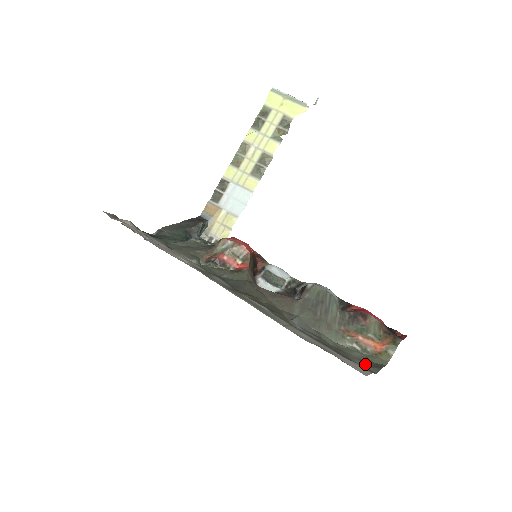
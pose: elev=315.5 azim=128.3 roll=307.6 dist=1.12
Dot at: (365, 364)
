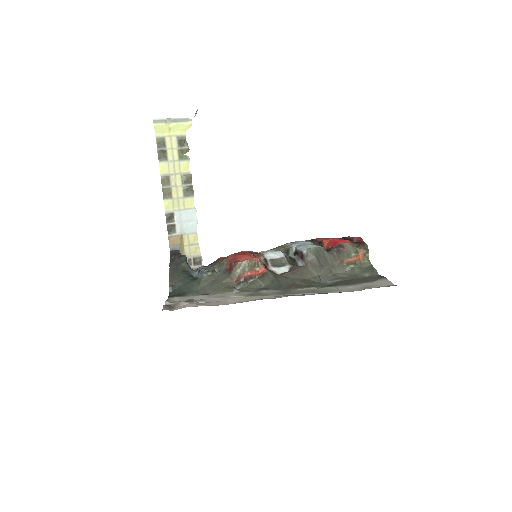
Dot at: (369, 273)
